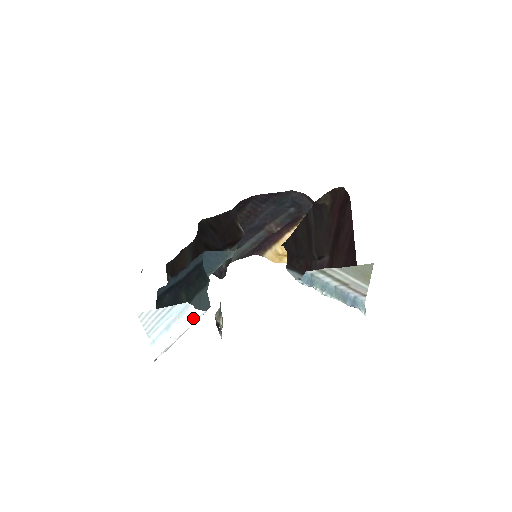
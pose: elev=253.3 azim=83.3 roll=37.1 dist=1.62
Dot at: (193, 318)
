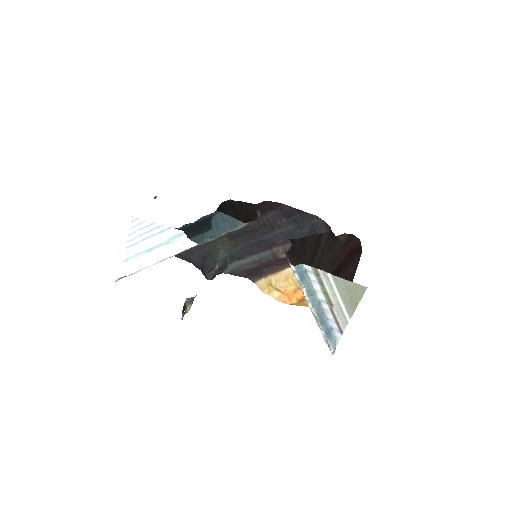
Dot at: (180, 246)
